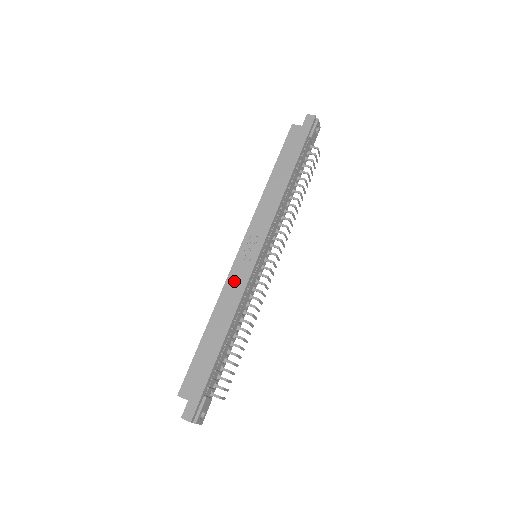
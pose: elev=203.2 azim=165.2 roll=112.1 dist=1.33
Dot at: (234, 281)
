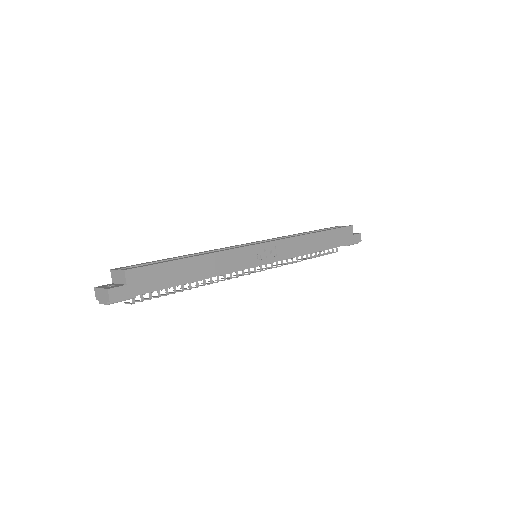
Dot at: (239, 256)
